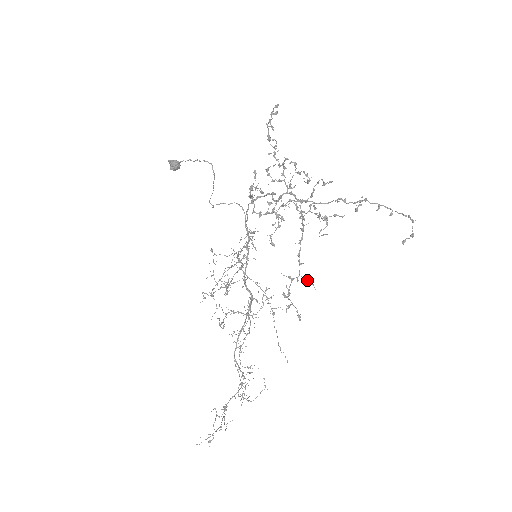
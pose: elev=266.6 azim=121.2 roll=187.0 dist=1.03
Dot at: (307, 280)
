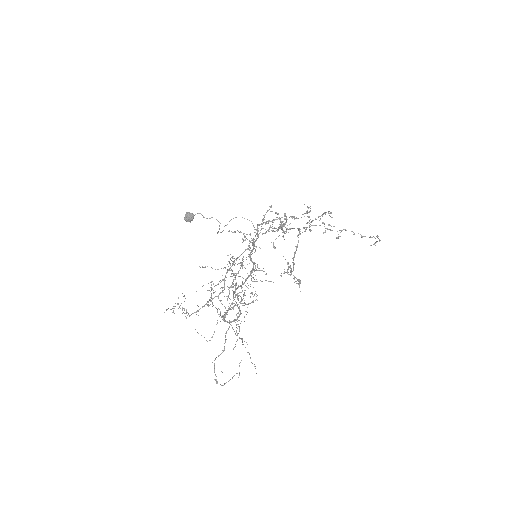
Dot at: occluded
